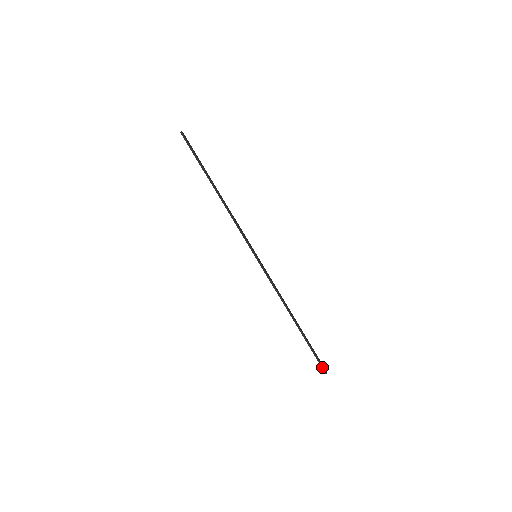
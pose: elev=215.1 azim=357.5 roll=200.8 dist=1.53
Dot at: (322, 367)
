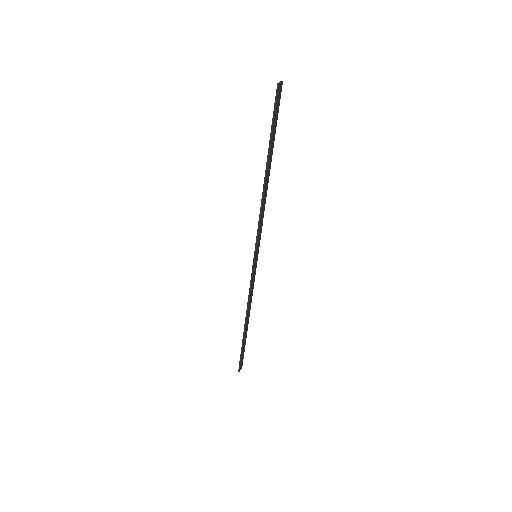
Dot at: (239, 367)
